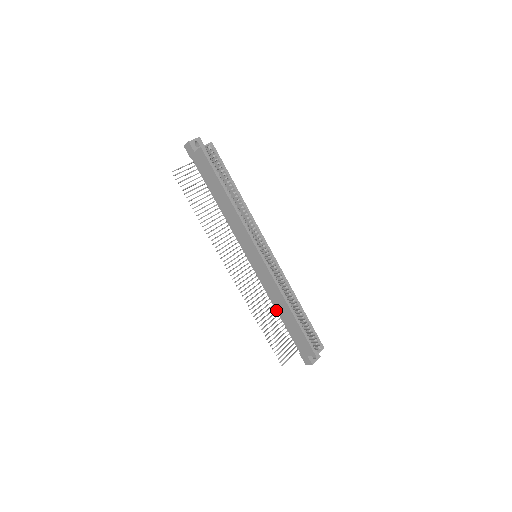
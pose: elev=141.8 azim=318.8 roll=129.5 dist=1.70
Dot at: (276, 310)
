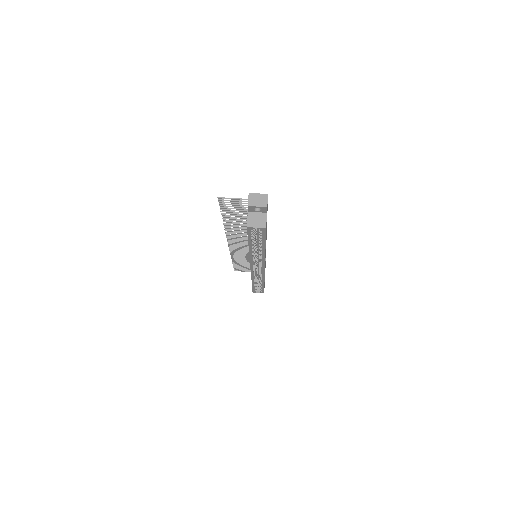
Dot at: occluded
